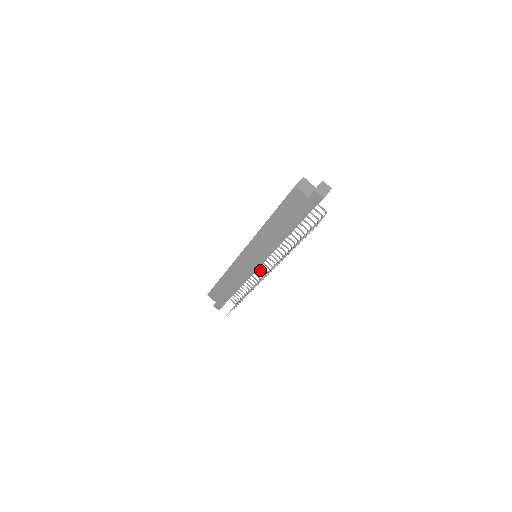
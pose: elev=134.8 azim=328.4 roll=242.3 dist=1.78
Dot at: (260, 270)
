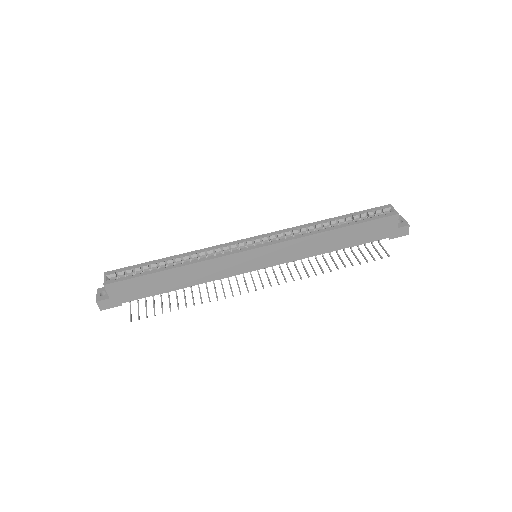
Dot at: occluded
